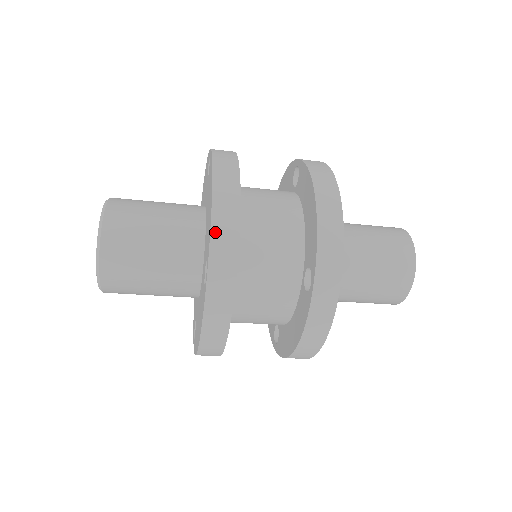
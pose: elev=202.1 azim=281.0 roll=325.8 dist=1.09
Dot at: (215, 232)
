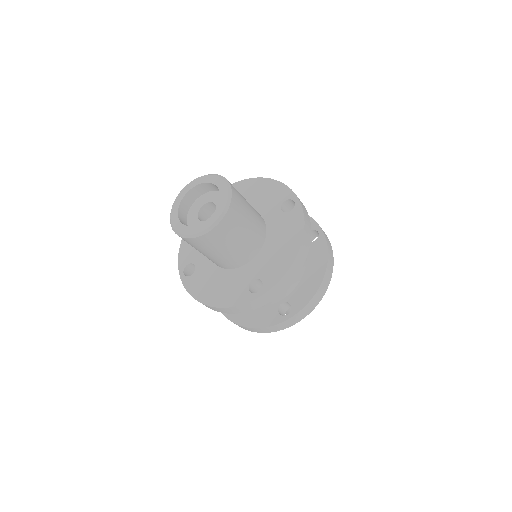
Dot at: (283, 279)
